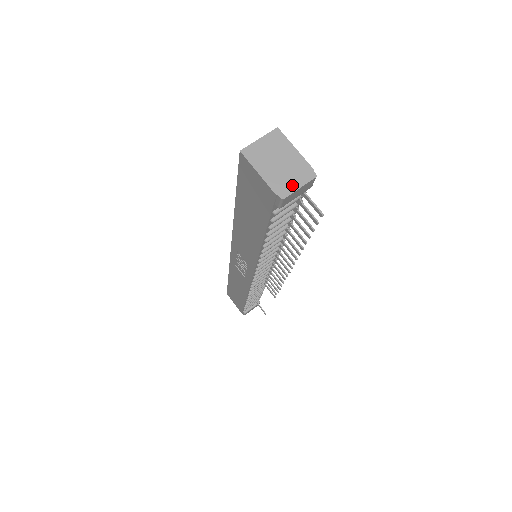
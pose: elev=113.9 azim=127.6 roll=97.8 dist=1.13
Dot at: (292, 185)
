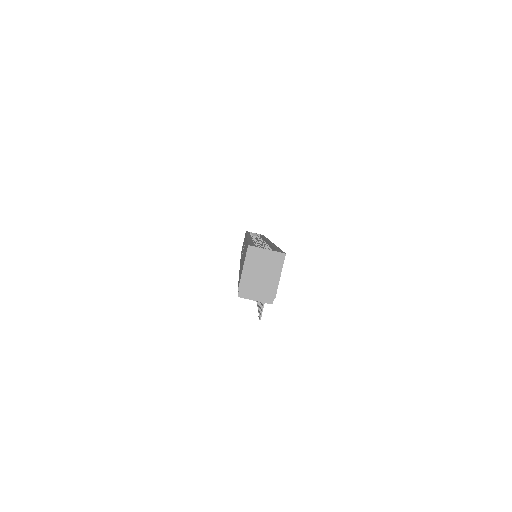
Dot at: (253, 295)
